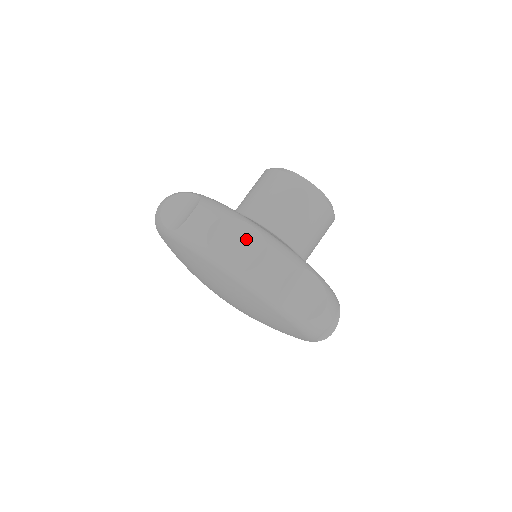
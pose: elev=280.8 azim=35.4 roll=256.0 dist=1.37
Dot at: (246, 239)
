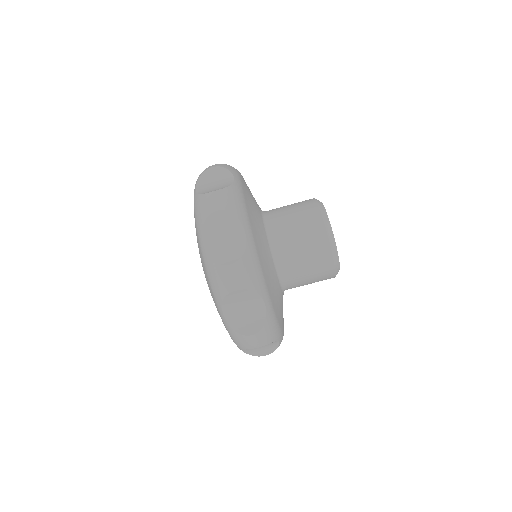
Dot at: (253, 311)
